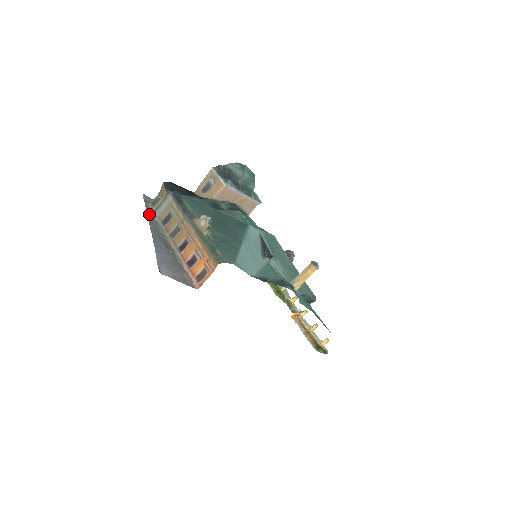
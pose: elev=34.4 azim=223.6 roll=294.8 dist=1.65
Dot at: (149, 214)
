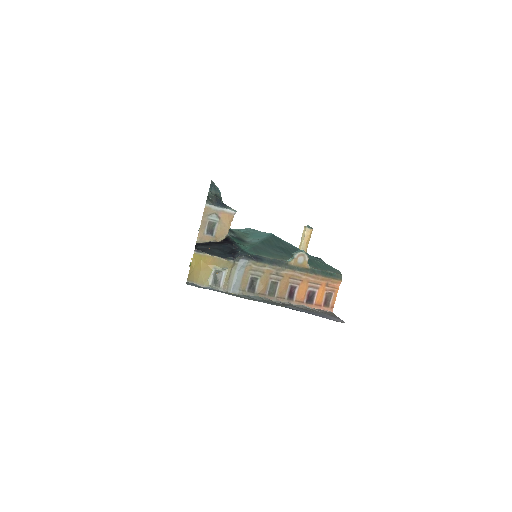
Dot at: occluded
